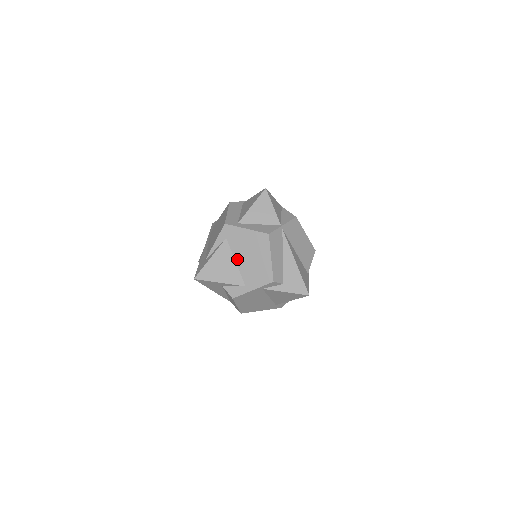
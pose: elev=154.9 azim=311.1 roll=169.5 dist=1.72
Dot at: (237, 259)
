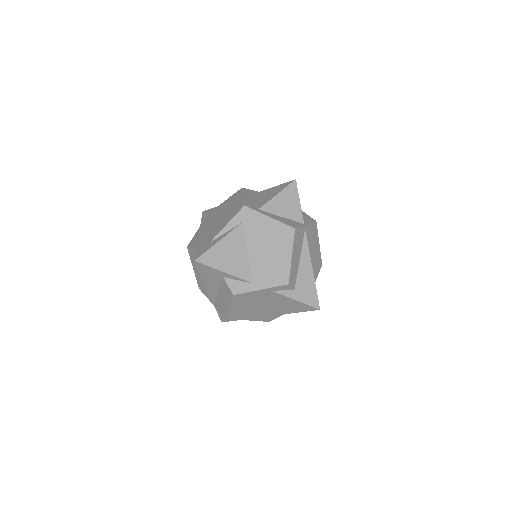
Dot at: (250, 249)
